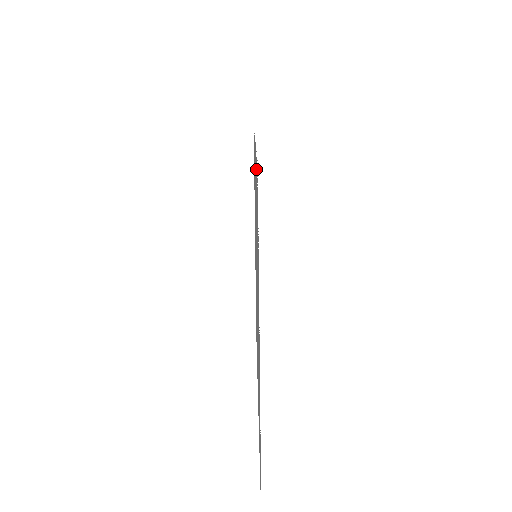
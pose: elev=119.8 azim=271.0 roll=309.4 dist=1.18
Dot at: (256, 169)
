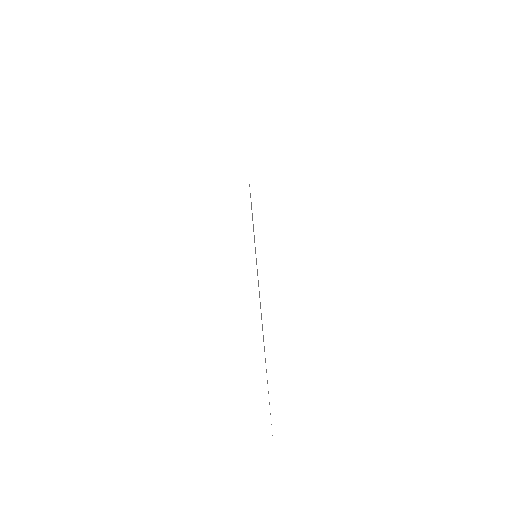
Dot at: occluded
